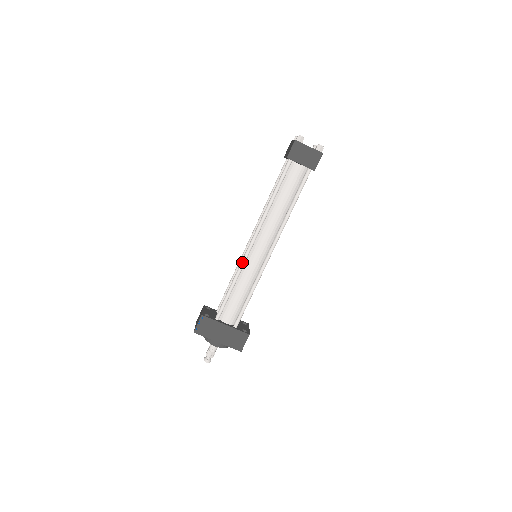
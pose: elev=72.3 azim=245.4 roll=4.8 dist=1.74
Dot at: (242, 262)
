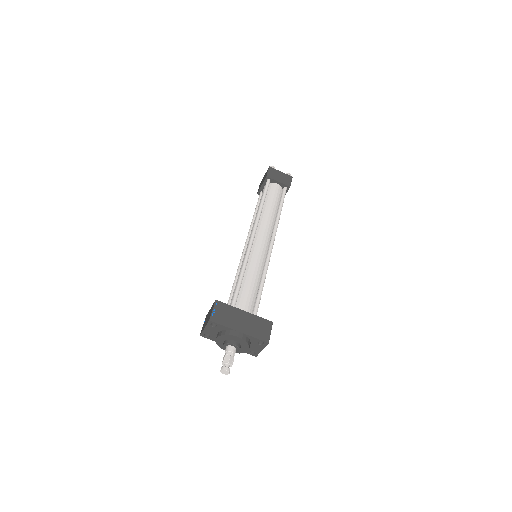
Dot at: (247, 251)
